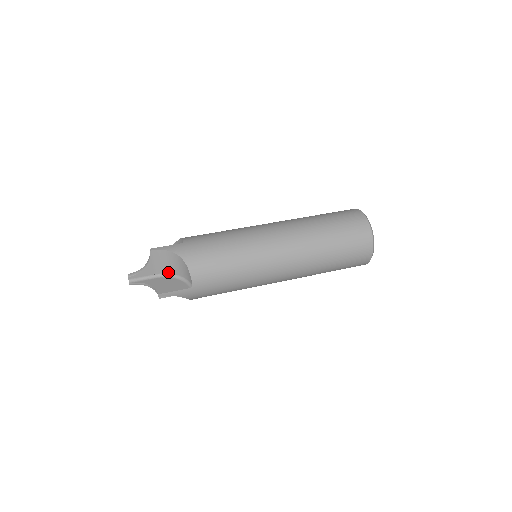
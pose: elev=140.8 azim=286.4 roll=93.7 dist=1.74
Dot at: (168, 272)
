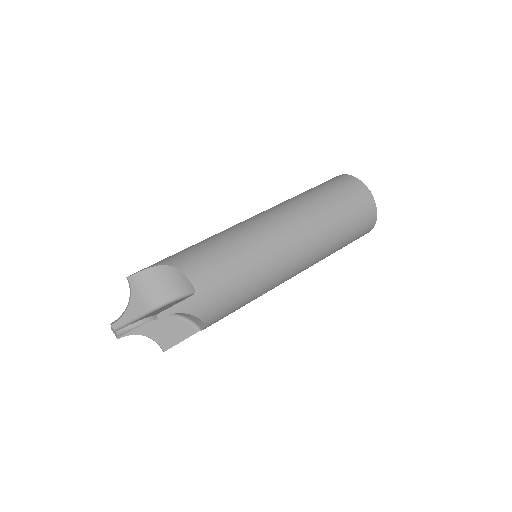
Dot at: (160, 301)
